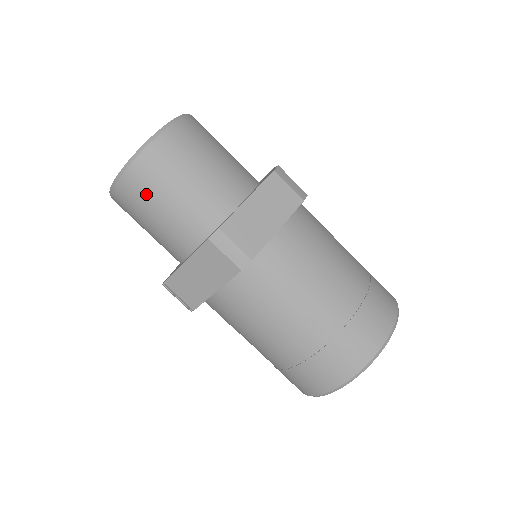
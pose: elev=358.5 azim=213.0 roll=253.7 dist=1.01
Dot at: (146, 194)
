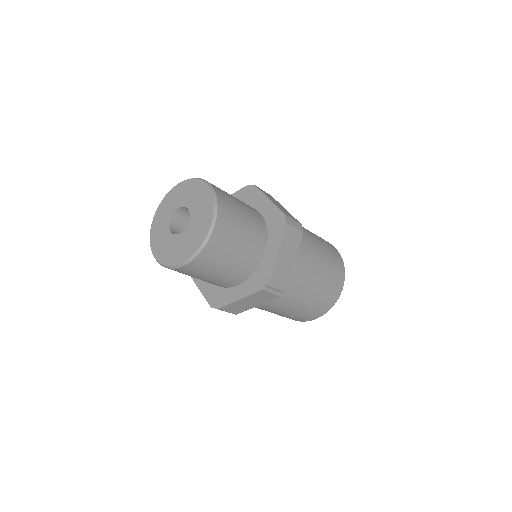
Dot at: (232, 226)
